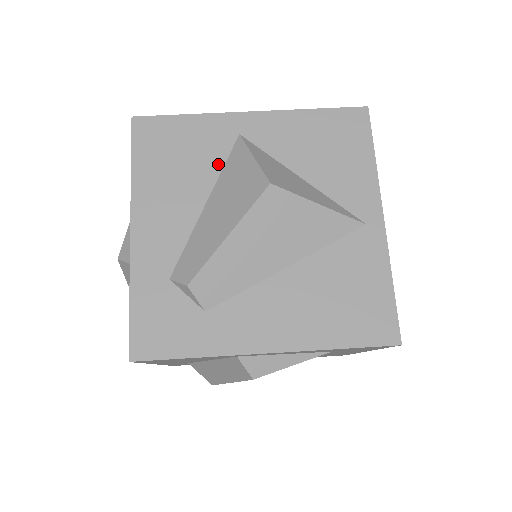
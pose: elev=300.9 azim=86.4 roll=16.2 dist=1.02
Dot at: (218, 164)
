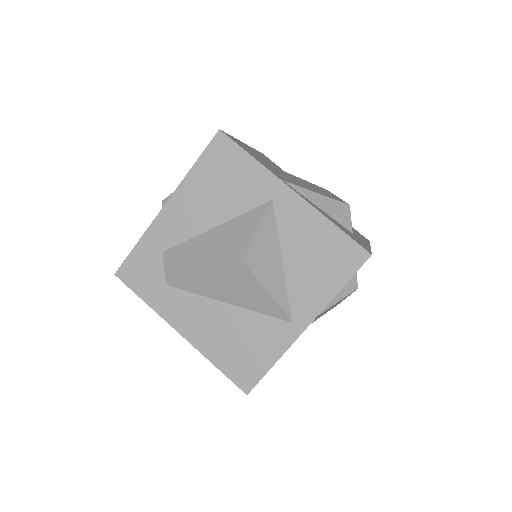
Dot at: (243, 208)
